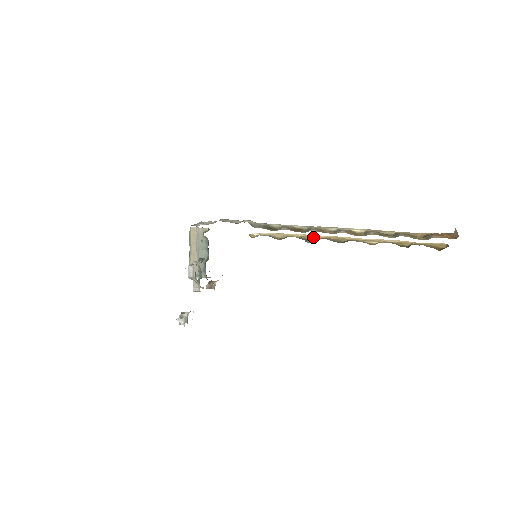
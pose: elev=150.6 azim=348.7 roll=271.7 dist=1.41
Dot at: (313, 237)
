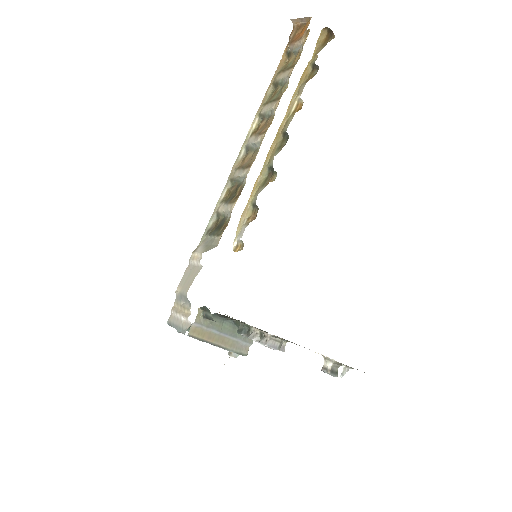
Dot at: (263, 173)
